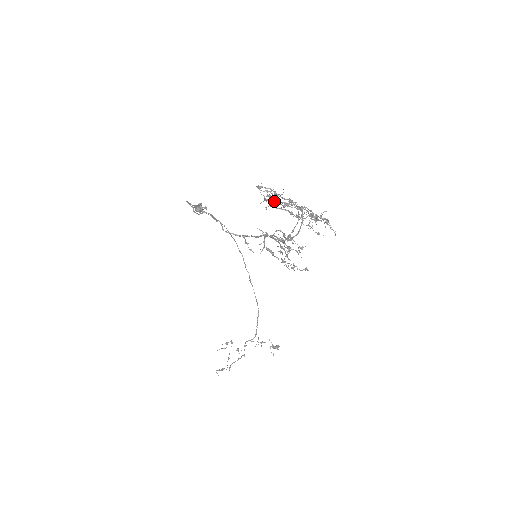
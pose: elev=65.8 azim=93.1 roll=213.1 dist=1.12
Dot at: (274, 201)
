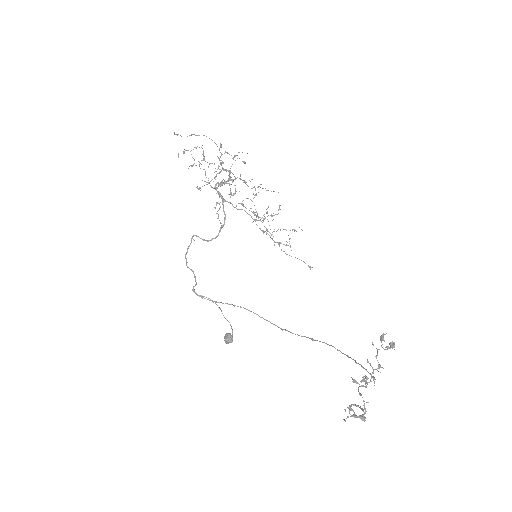
Dot at: occluded
